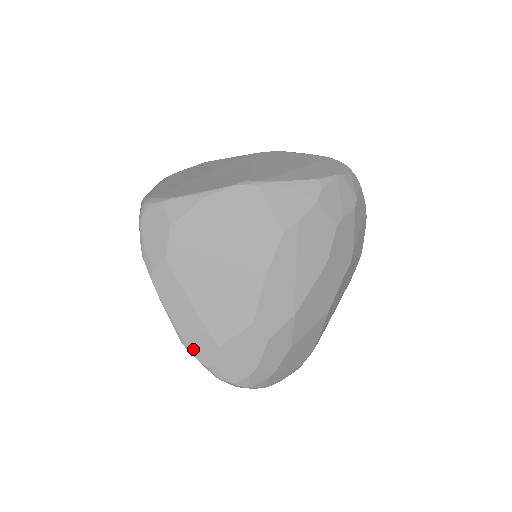
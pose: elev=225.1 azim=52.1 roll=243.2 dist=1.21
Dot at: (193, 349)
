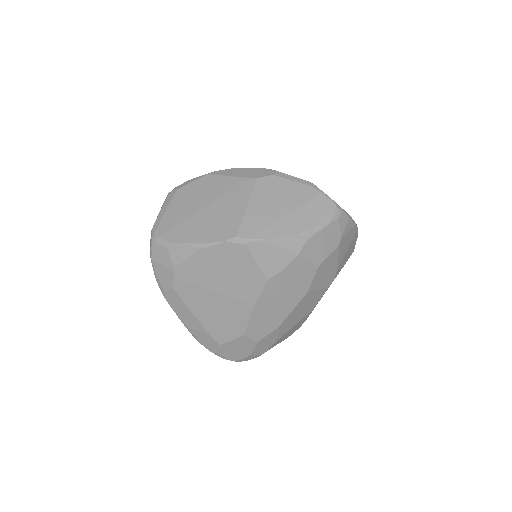
Dot at: (201, 342)
